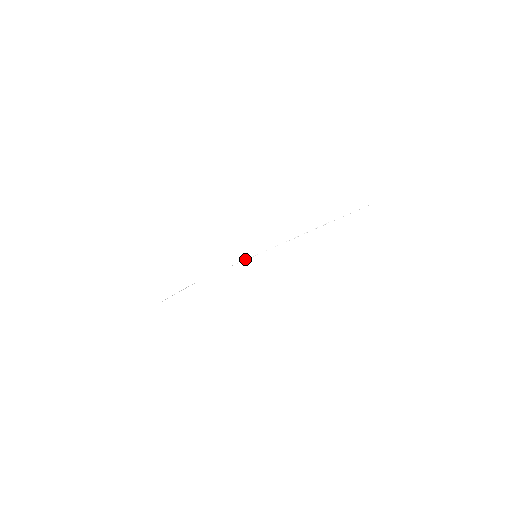
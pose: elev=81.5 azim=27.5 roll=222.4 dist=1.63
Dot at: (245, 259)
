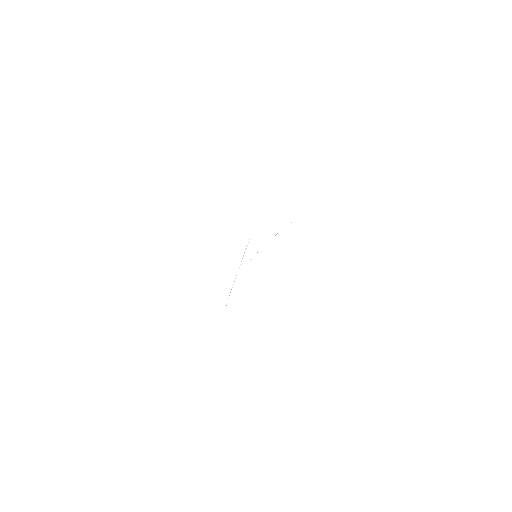
Dot at: occluded
